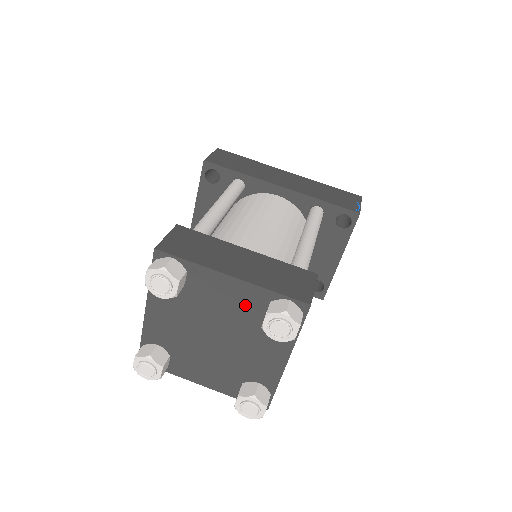
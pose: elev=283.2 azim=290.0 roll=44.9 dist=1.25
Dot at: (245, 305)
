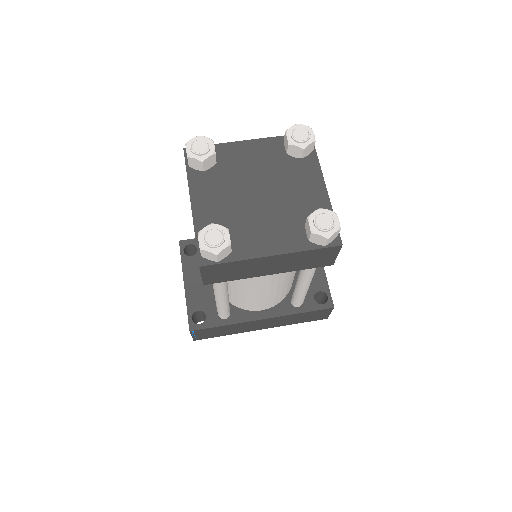
Dot at: (268, 156)
